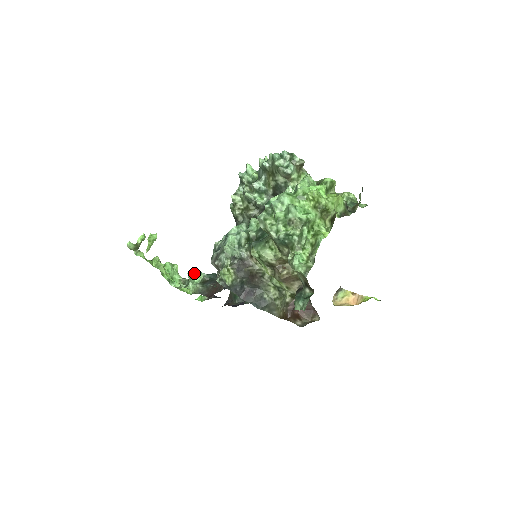
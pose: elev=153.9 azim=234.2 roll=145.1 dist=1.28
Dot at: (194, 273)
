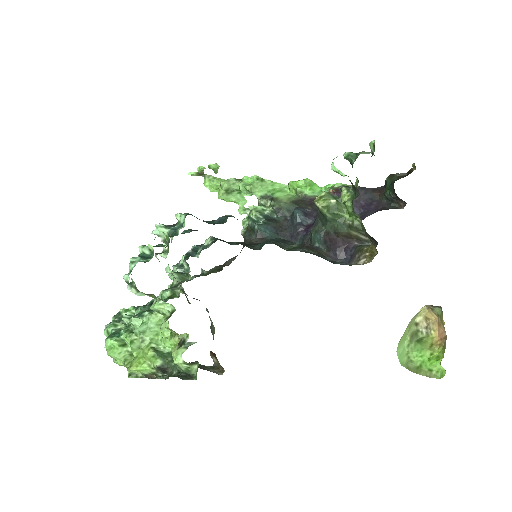
Dot at: (252, 209)
